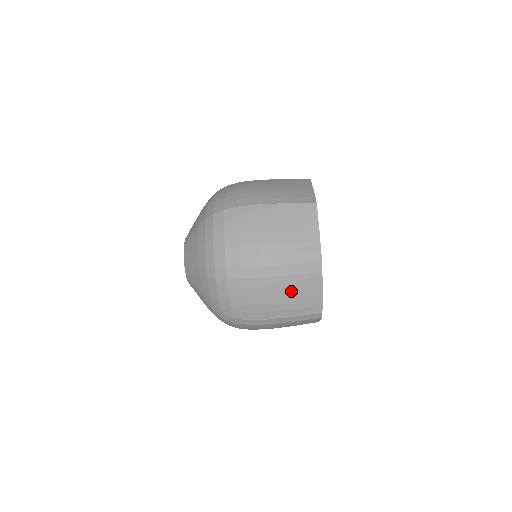
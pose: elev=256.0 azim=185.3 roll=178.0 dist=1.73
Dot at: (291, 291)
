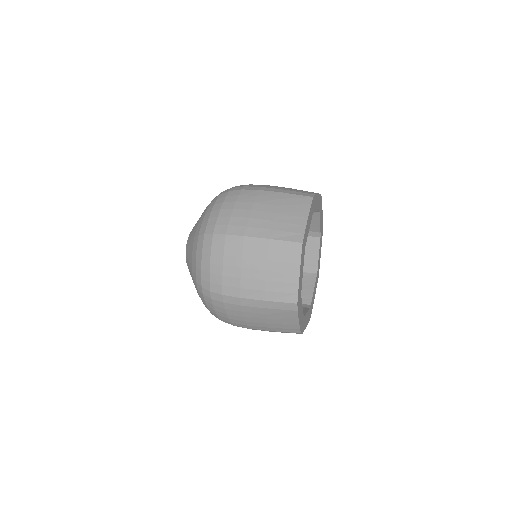
Dot at: (269, 318)
